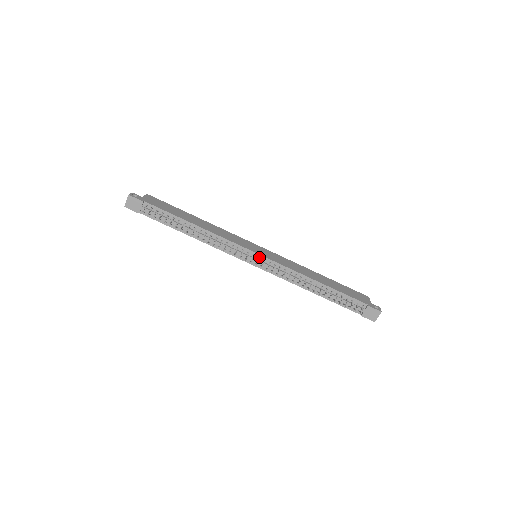
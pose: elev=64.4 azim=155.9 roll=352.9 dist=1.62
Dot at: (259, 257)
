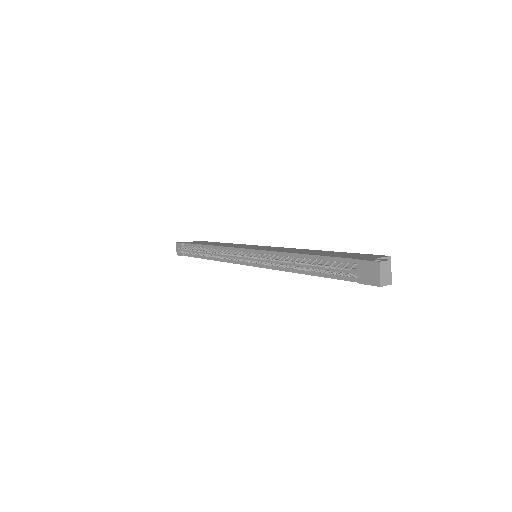
Dot at: (248, 252)
